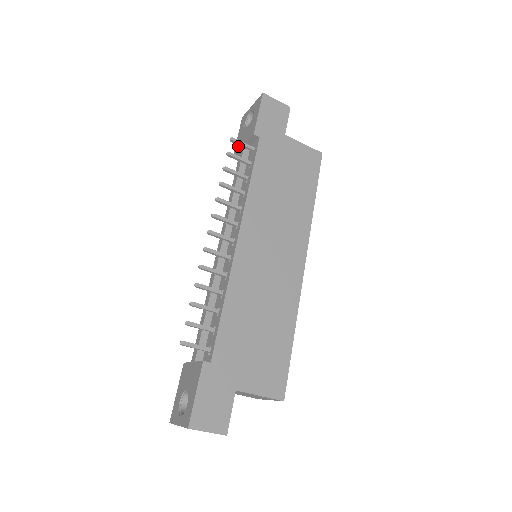
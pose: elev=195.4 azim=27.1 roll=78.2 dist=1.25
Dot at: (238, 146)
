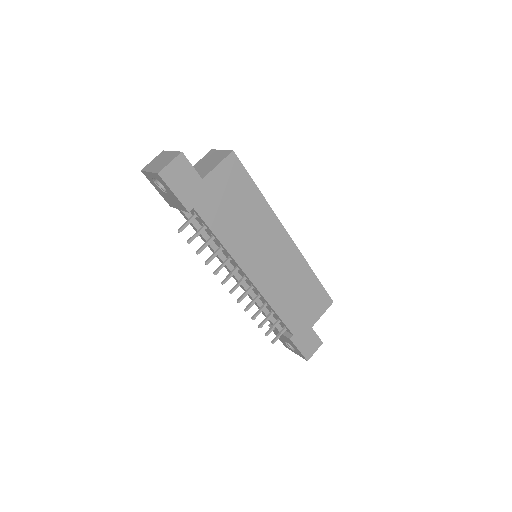
Dot at: (170, 204)
